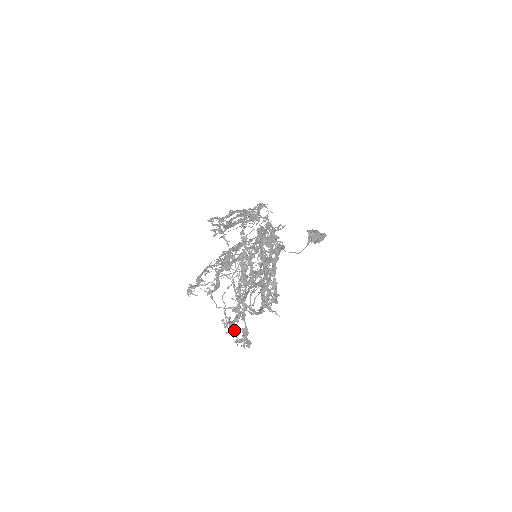
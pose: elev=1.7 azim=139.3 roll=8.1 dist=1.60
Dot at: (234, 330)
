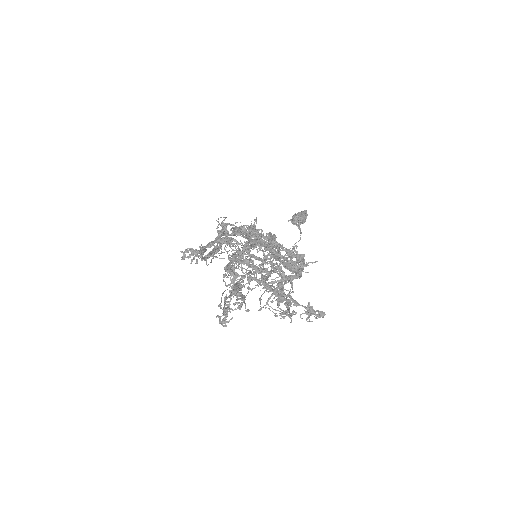
Dot at: occluded
